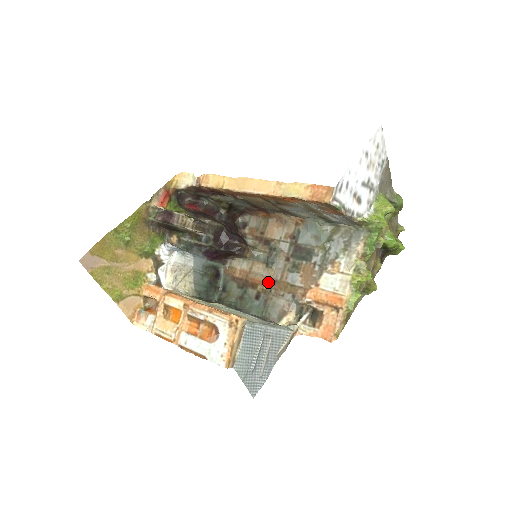
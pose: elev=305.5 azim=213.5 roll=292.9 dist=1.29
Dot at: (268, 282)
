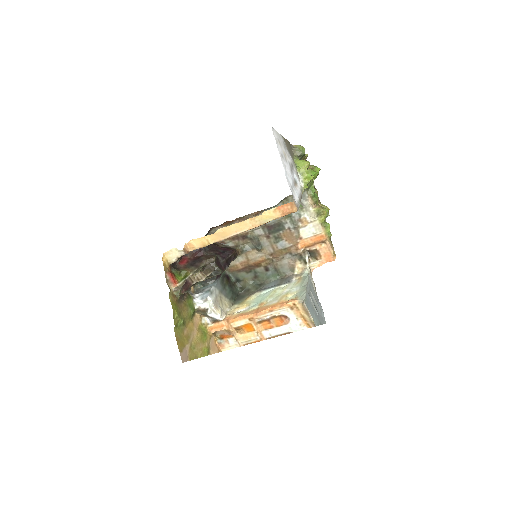
Dot at: (267, 258)
